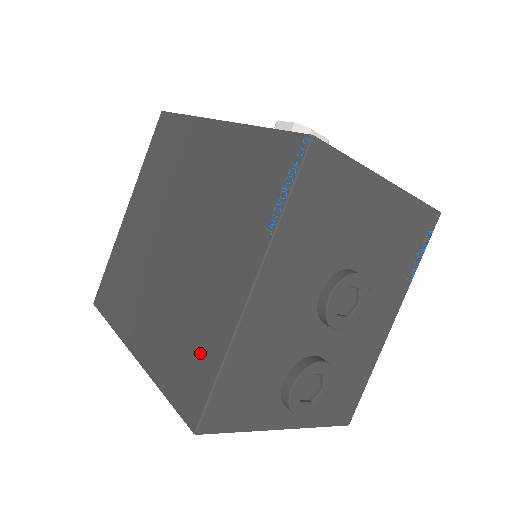
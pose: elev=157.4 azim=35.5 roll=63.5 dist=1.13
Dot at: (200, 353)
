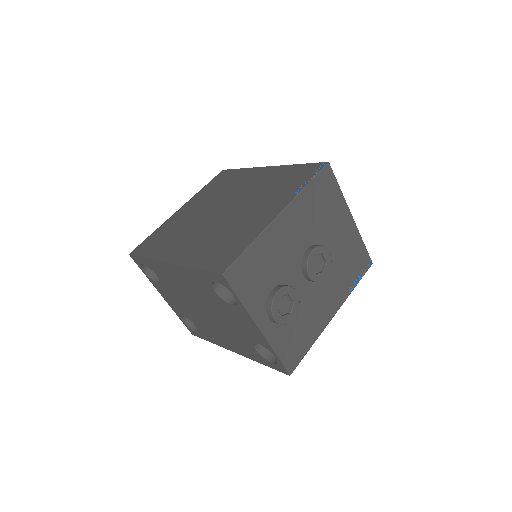
Dot at: (235, 243)
